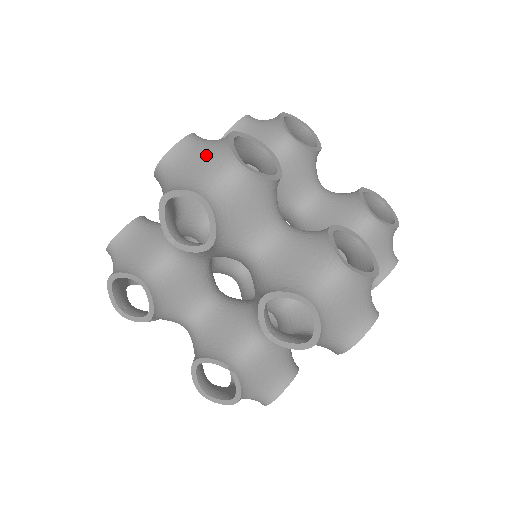
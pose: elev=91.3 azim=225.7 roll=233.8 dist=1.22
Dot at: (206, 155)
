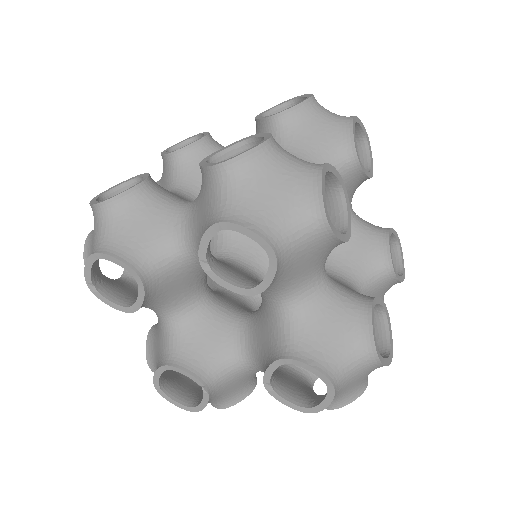
Dot at: (286, 185)
